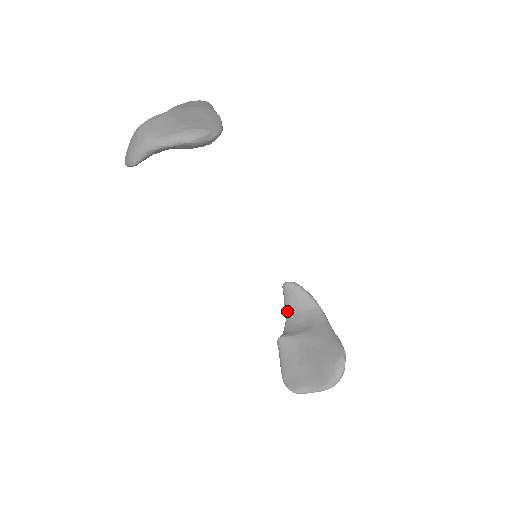
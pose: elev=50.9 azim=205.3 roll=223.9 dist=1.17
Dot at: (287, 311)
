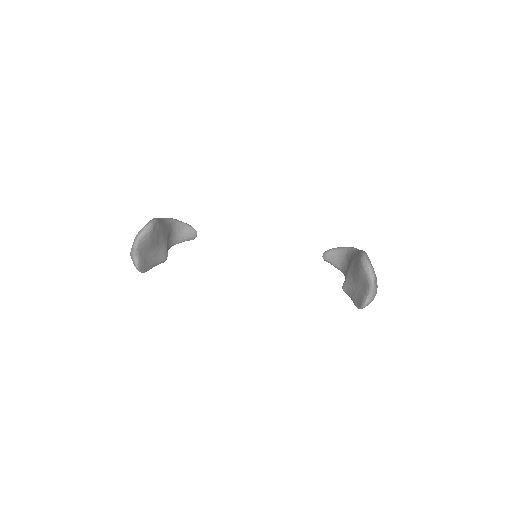
Dot at: (340, 270)
